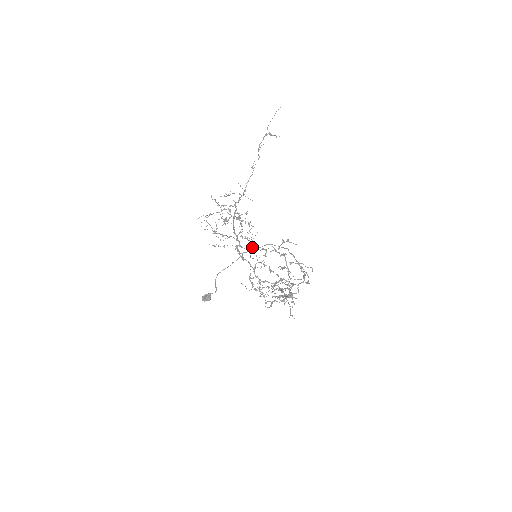
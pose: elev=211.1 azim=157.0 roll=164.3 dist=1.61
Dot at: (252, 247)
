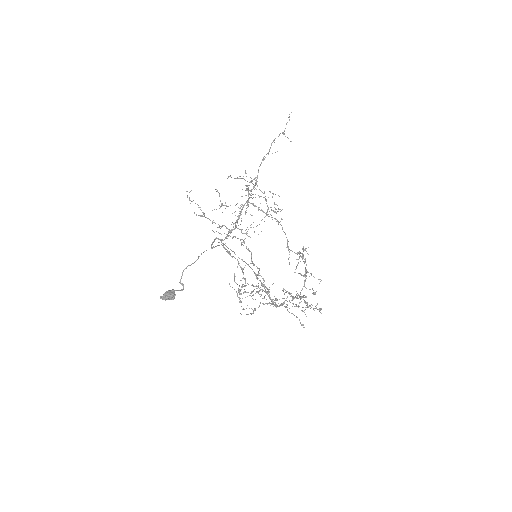
Dot at: (288, 248)
